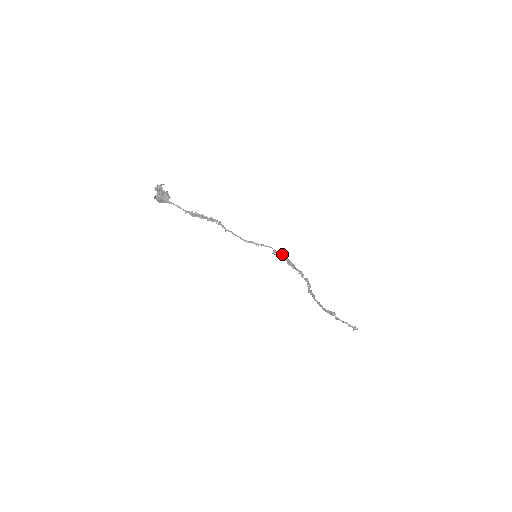
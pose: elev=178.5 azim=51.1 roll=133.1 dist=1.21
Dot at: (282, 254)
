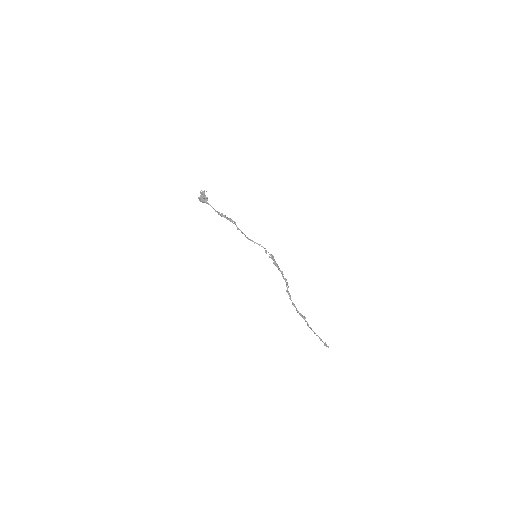
Dot at: (271, 255)
